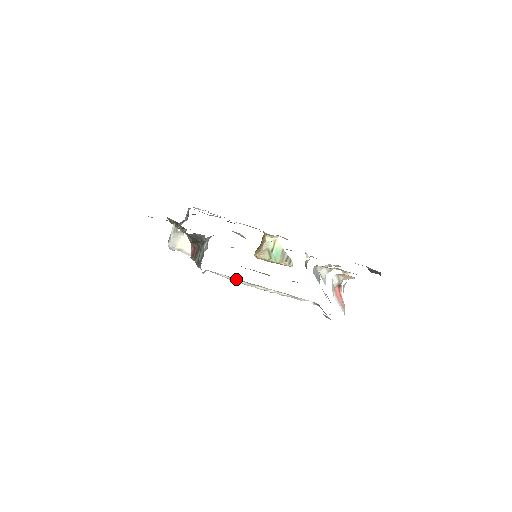
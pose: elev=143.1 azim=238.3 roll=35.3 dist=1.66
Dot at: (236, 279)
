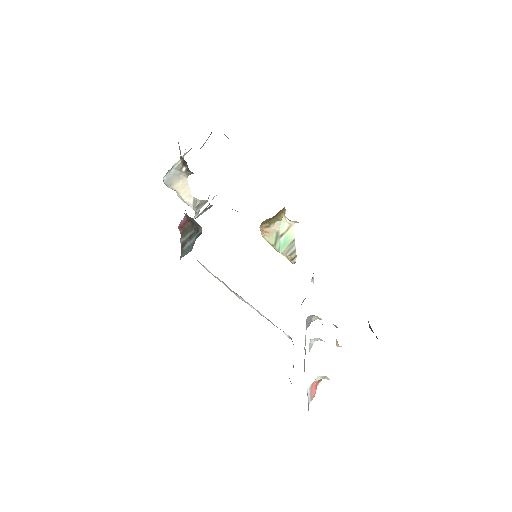
Dot at: occluded
